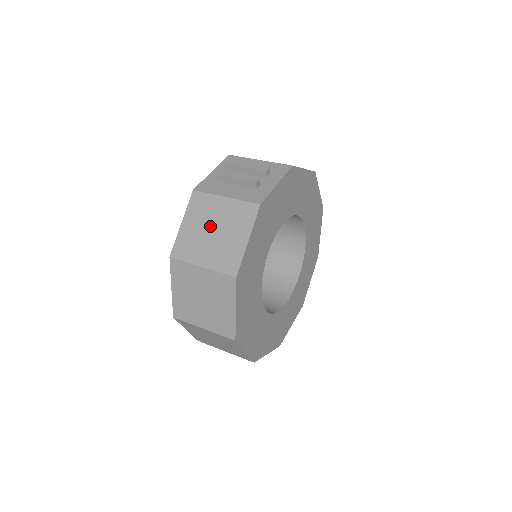
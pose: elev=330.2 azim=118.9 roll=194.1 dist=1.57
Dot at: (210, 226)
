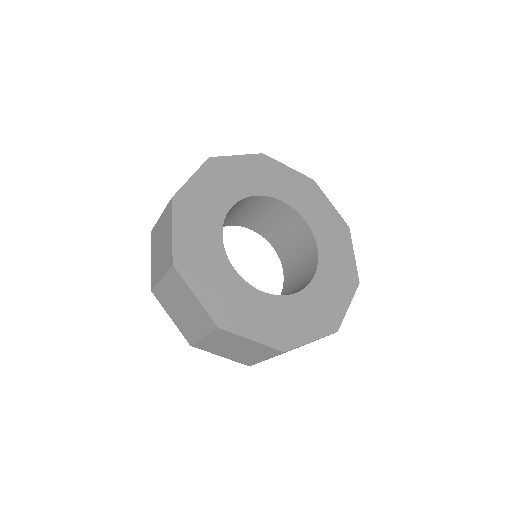
Dot at: occluded
